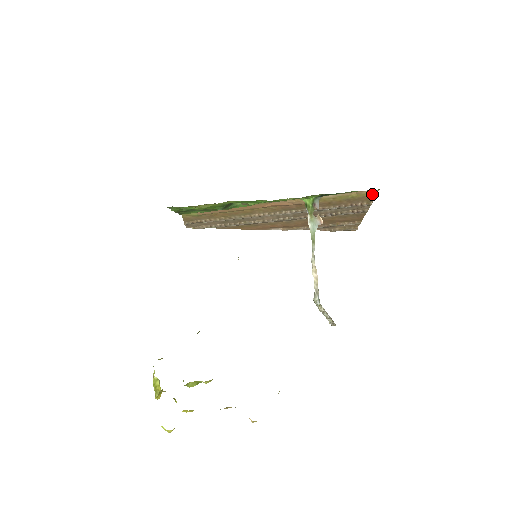
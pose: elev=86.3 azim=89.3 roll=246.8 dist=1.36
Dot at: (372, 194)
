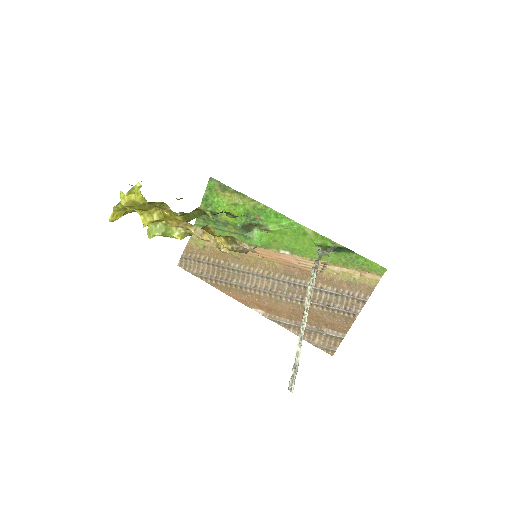
Dot at: (373, 282)
